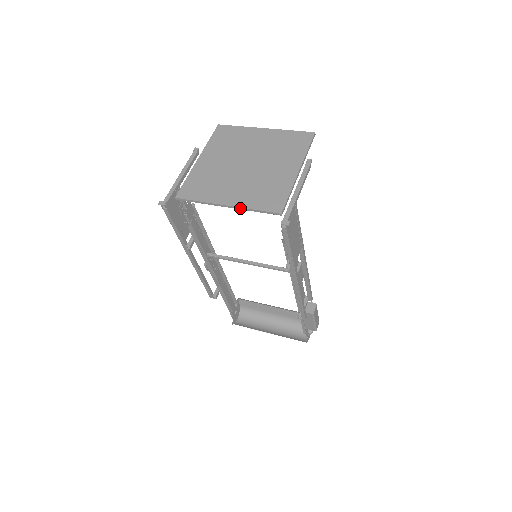
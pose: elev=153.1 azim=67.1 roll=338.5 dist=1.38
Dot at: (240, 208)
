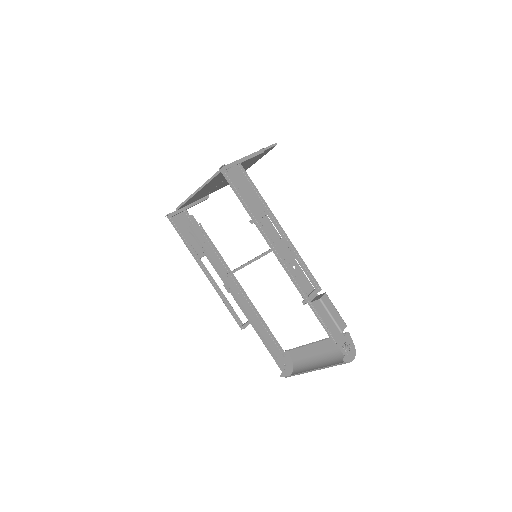
Dot at: (204, 184)
